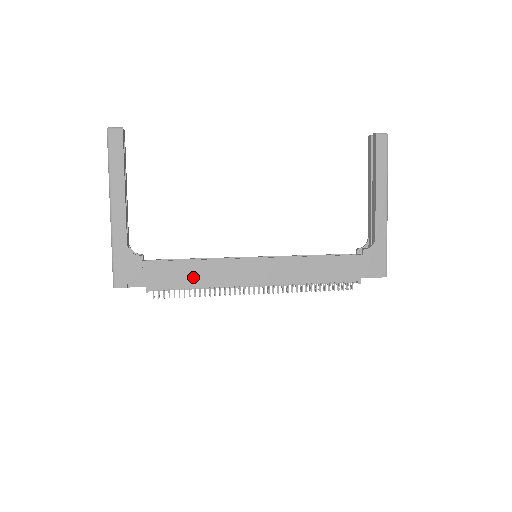
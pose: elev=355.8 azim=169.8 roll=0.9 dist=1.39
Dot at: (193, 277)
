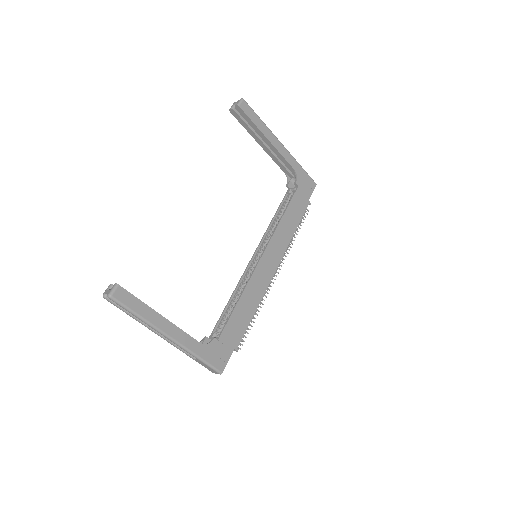
Dot at: (247, 311)
